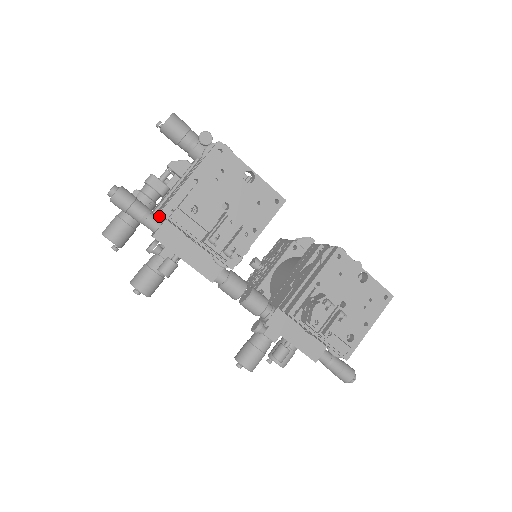
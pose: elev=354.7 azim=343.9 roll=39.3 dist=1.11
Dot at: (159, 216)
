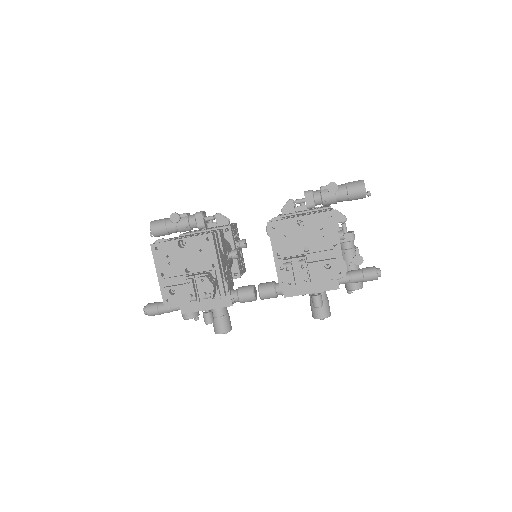
Dot at: occluded
